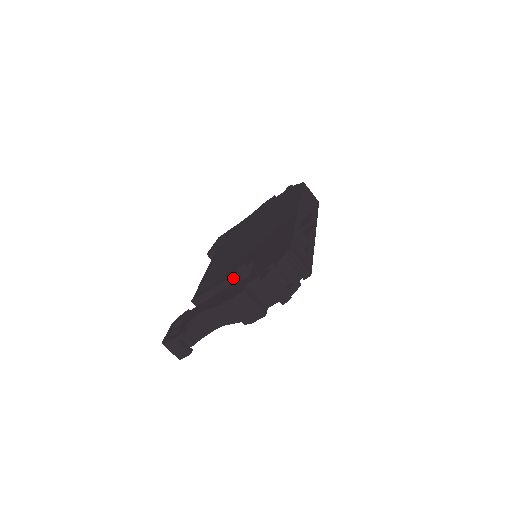
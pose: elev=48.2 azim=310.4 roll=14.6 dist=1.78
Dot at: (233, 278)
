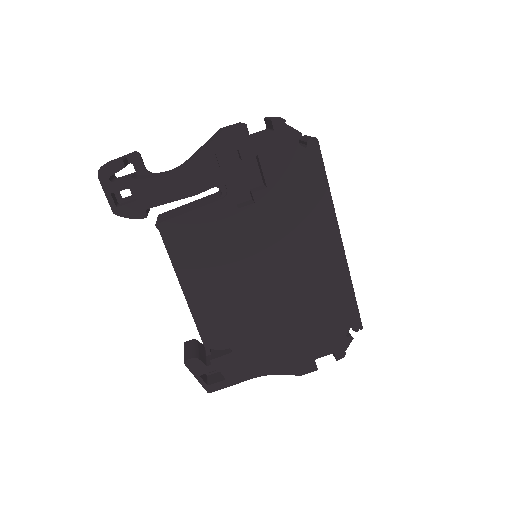
Dot at: occluded
